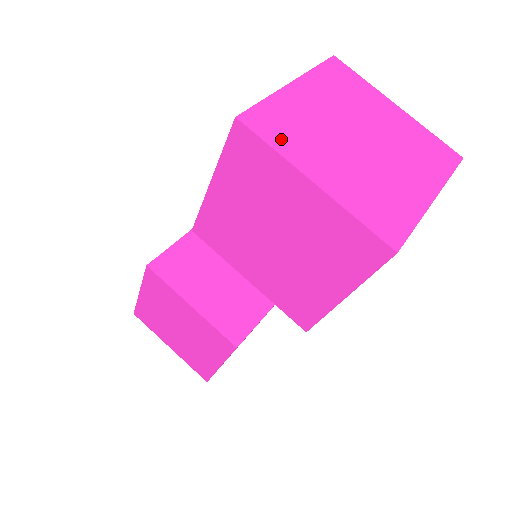
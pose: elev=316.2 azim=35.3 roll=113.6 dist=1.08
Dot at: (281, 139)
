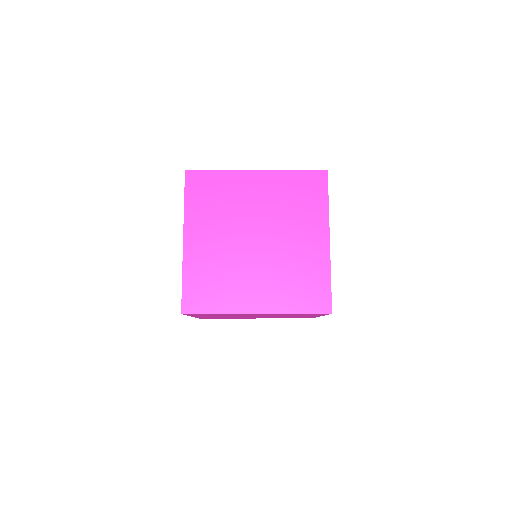
Dot at: (197, 201)
